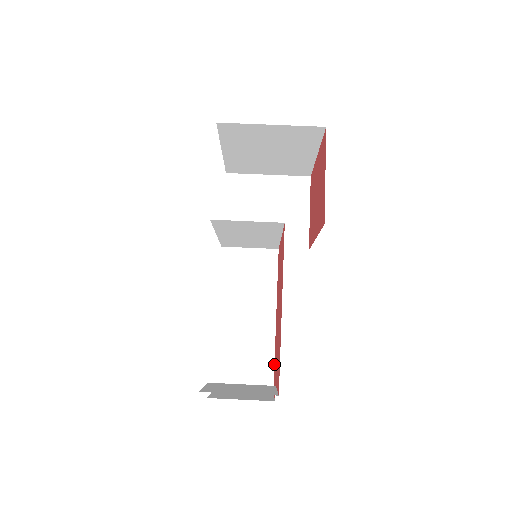
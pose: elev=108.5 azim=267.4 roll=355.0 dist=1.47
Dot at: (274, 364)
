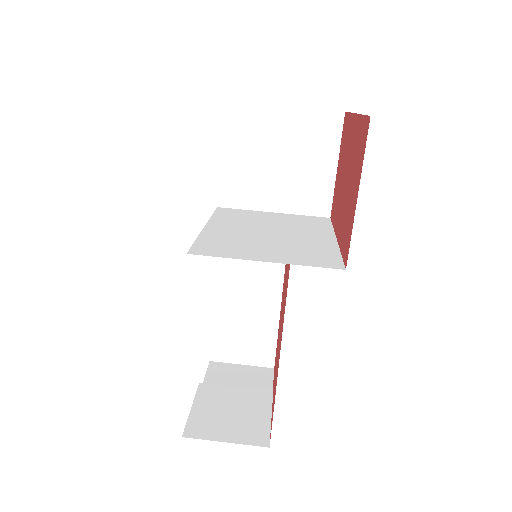
Dot at: occluded
